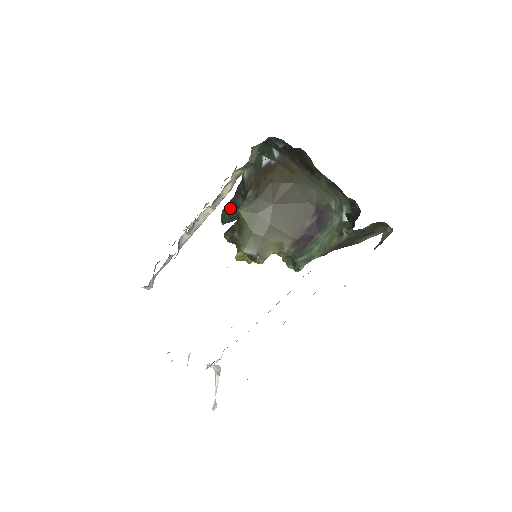
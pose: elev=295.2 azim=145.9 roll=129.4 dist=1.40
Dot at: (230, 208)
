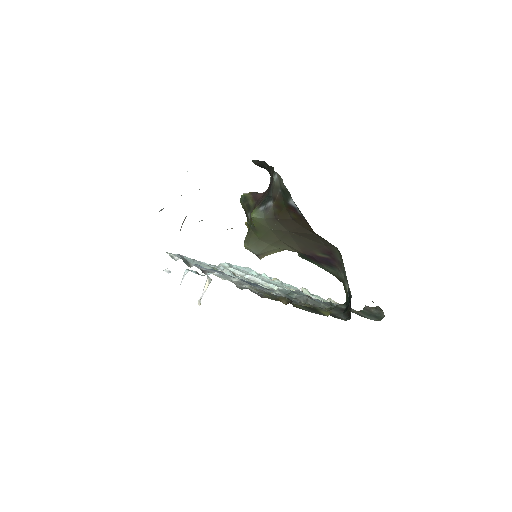
Dot at: (260, 164)
